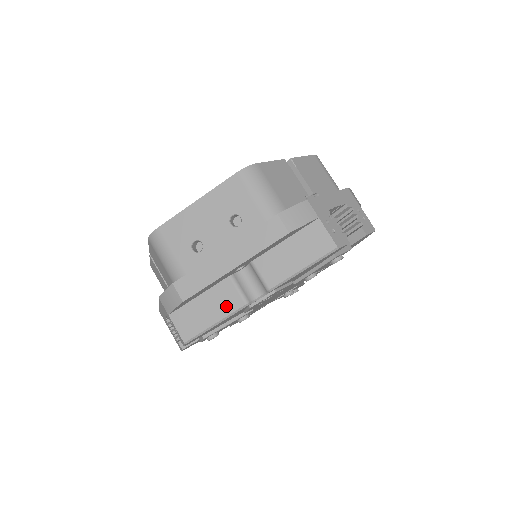
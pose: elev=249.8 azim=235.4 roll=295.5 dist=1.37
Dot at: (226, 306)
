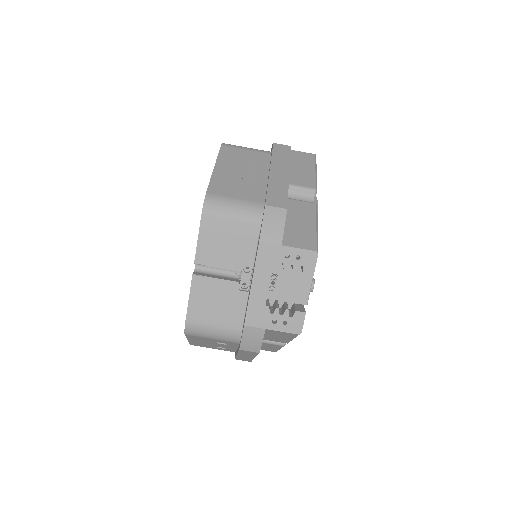
Dot at: (274, 347)
